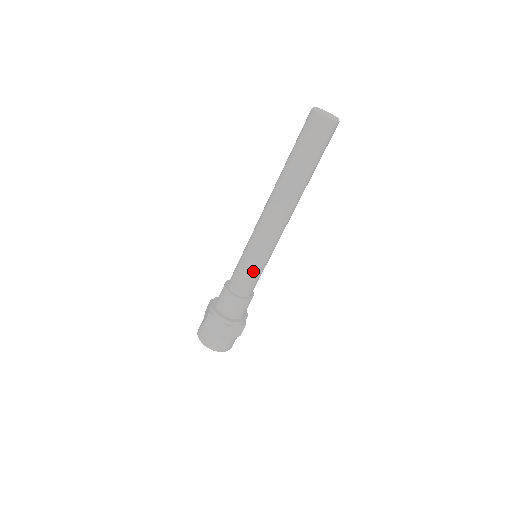
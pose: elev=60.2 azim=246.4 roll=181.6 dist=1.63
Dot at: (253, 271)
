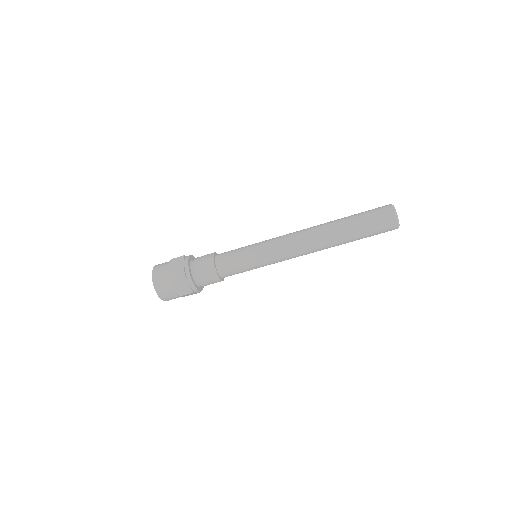
Dot at: (245, 259)
